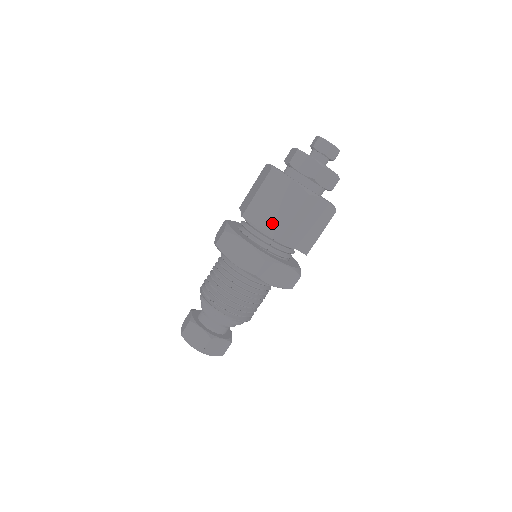
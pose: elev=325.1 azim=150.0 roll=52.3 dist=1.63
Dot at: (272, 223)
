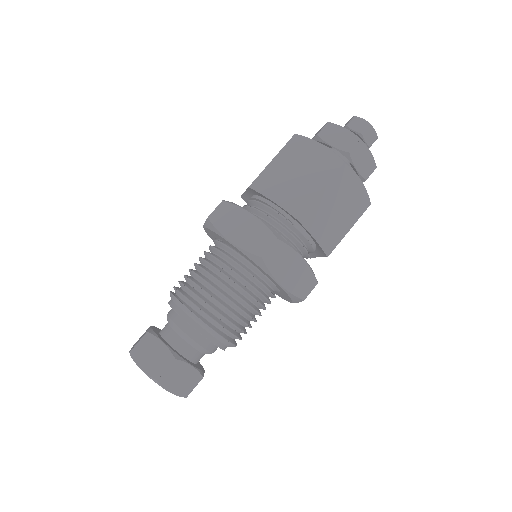
Dot at: (291, 195)
